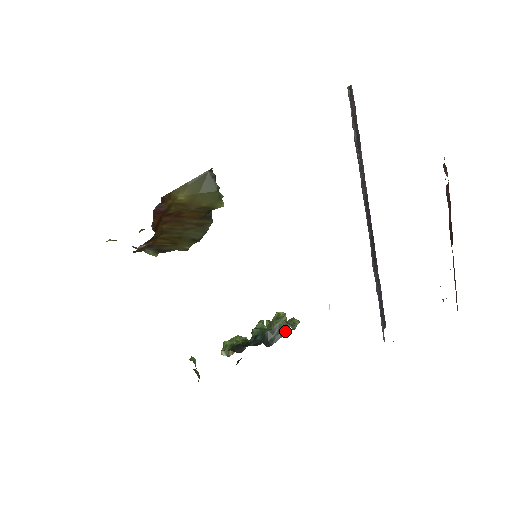
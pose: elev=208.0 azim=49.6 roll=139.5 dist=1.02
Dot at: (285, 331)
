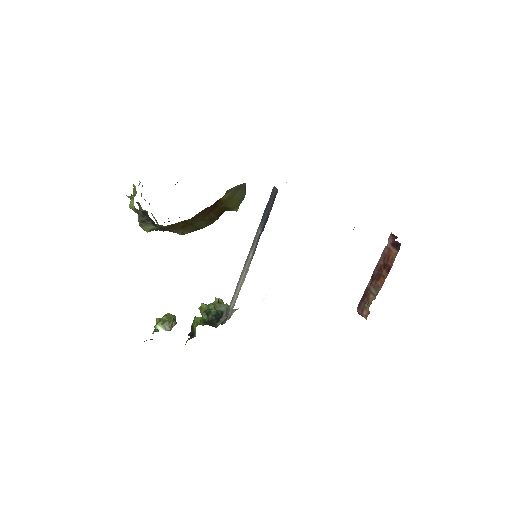
Dot at: occluded
